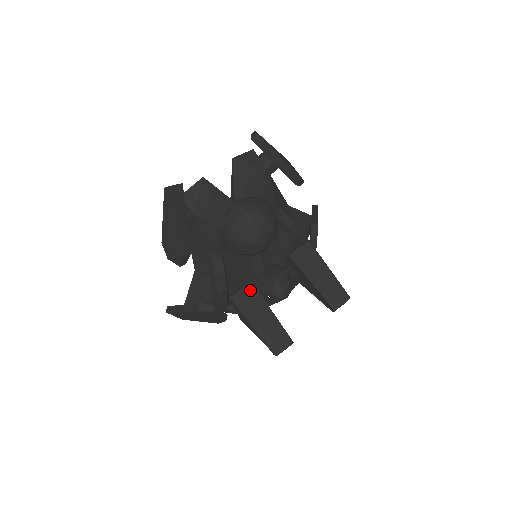
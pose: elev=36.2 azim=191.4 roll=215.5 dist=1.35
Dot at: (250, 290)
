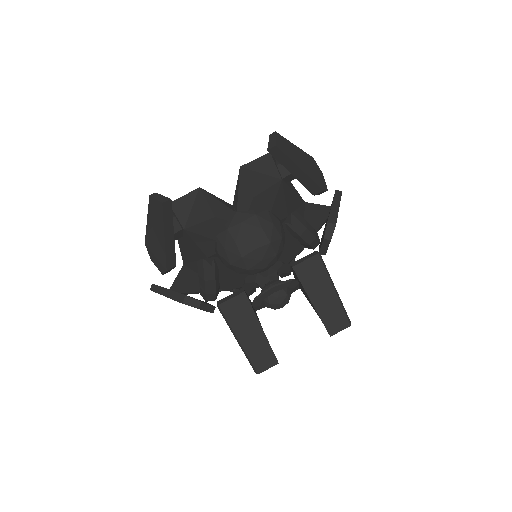
Dot at: (241, 301)
